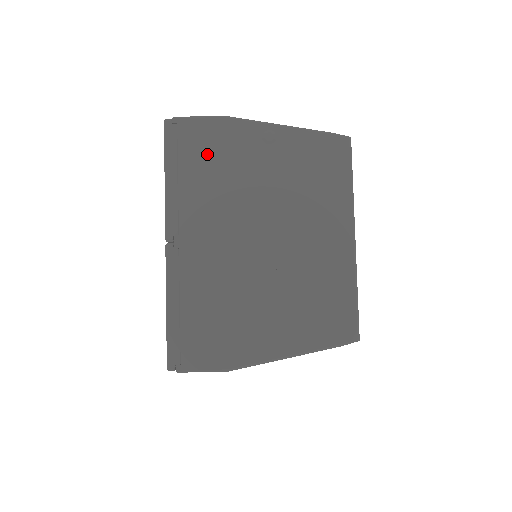
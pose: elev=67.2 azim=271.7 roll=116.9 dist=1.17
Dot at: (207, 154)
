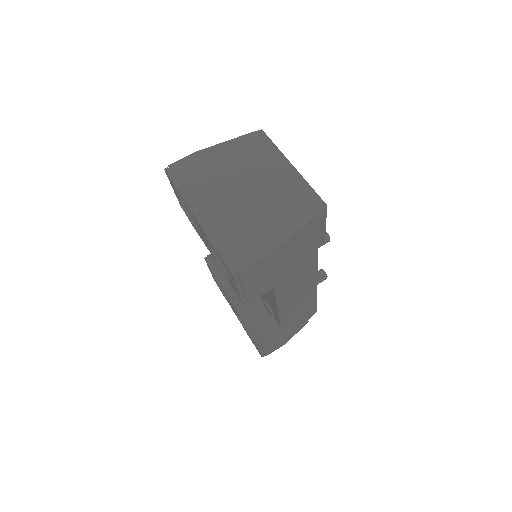
Dot at: (195, 170)
